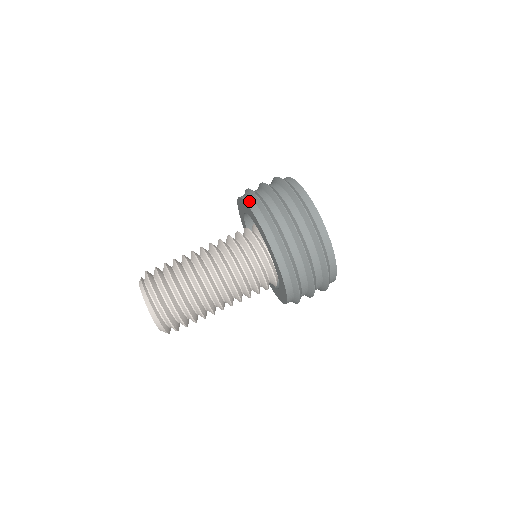
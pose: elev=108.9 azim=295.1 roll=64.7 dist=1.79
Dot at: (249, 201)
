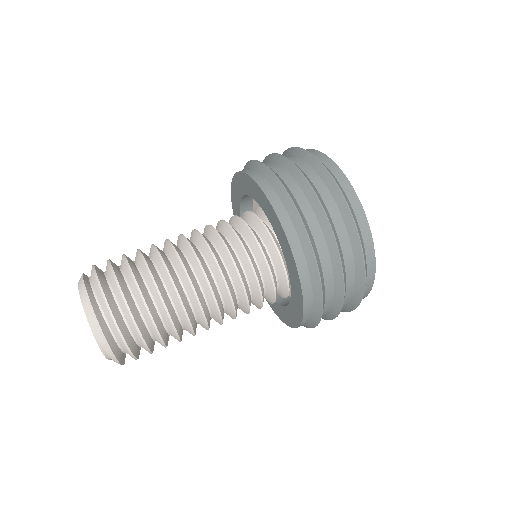
Dot at: occluded
